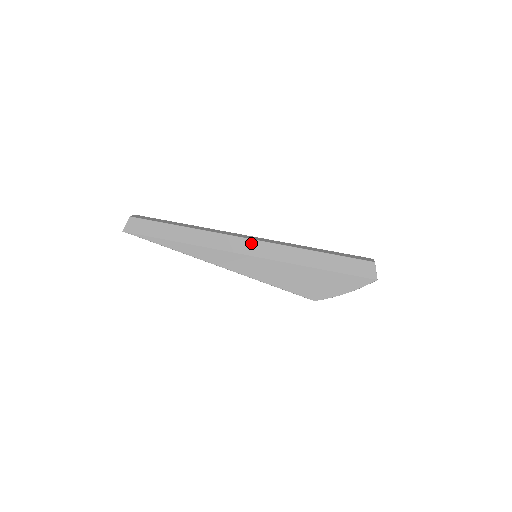
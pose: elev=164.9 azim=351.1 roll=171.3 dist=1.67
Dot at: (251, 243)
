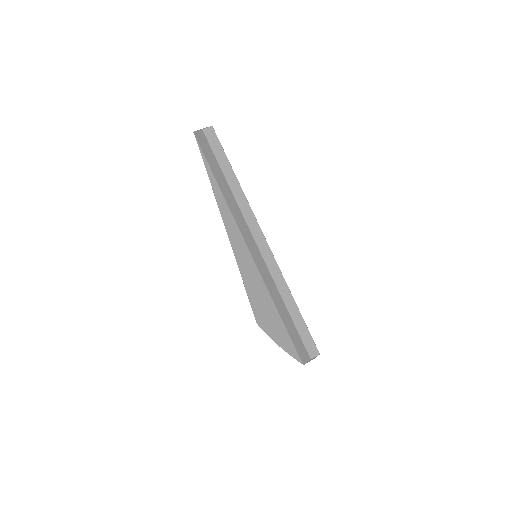
Dot at: (256, 249)
